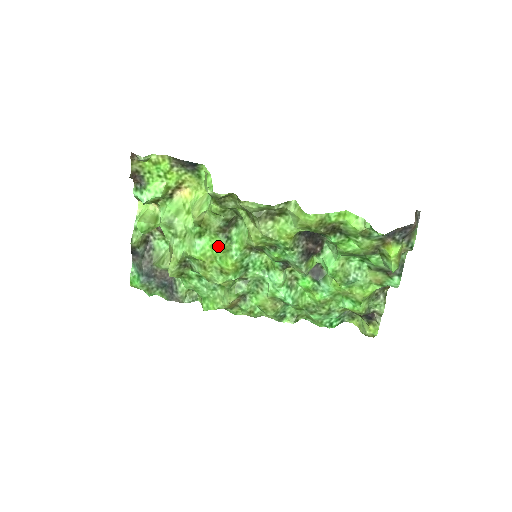
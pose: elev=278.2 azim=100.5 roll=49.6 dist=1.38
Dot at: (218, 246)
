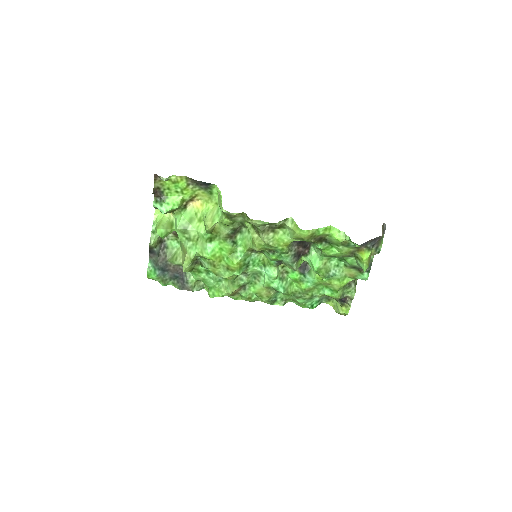
Dot at: (226, 249)
